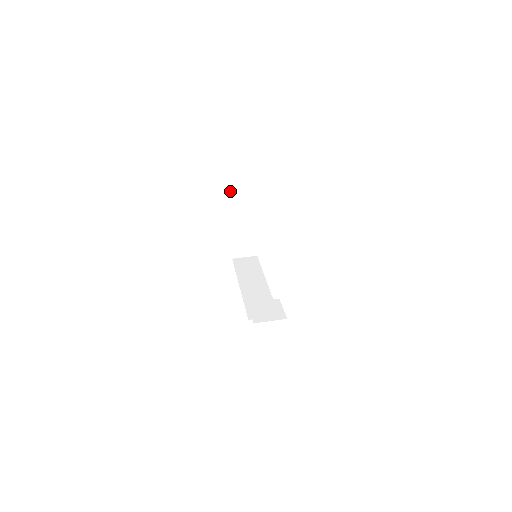
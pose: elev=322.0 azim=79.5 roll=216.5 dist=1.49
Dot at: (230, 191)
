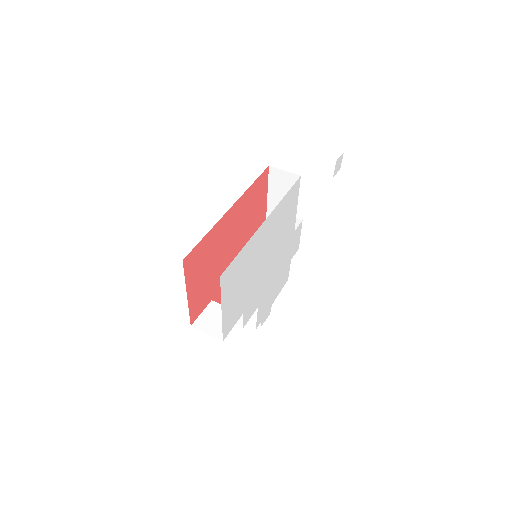
Dot at: (269, 172)
